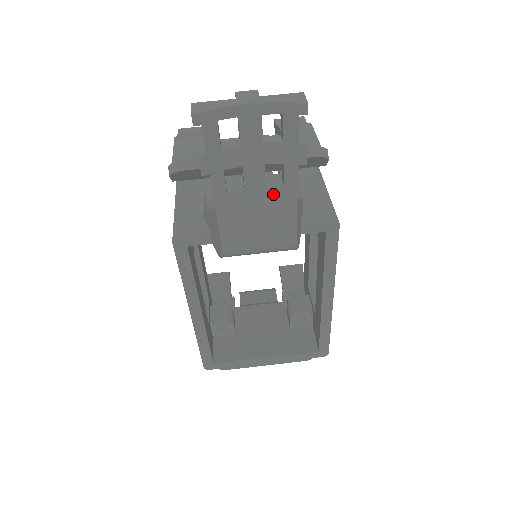
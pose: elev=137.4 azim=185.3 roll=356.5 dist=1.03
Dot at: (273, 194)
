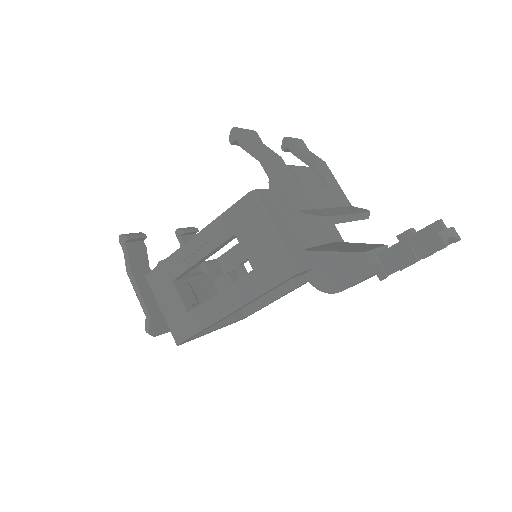
Dot at: occluded
